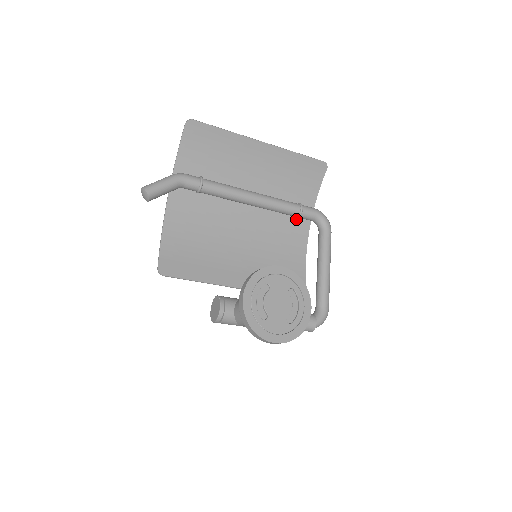
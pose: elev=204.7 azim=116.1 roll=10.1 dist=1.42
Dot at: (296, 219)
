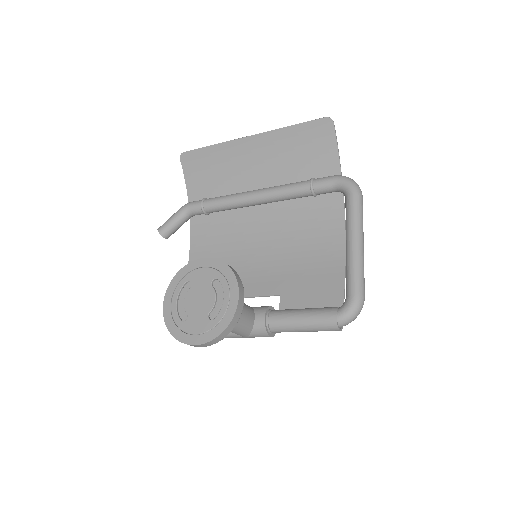
Dot at: (322, 197)
